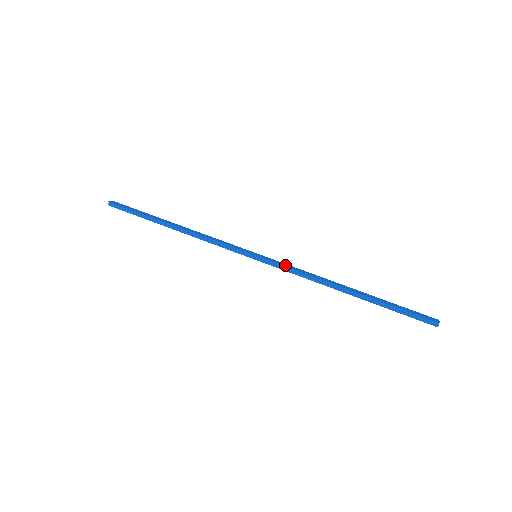
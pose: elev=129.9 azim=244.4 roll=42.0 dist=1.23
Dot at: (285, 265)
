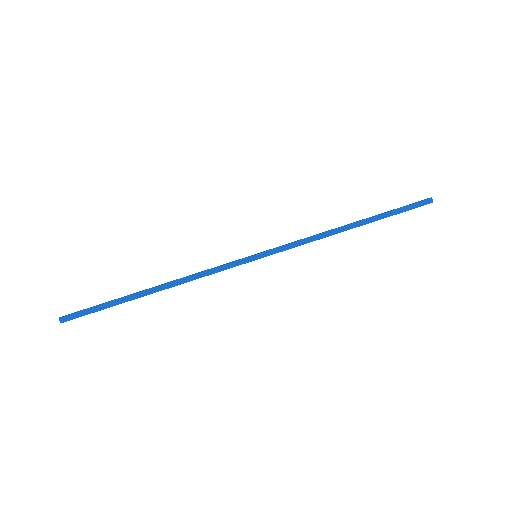
Dot at: (288, 243)
